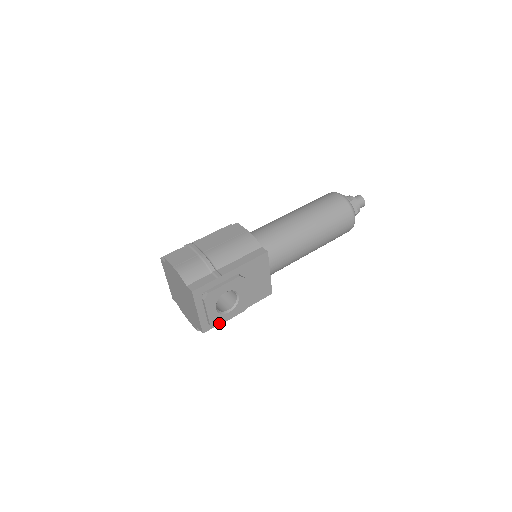
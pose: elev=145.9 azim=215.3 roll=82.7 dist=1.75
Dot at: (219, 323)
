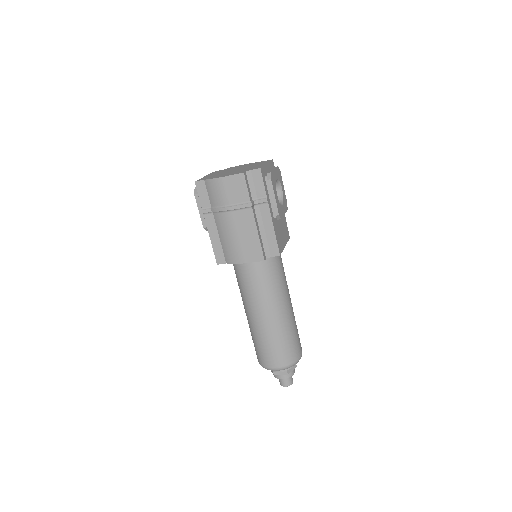
Dot at: (272, 183)
